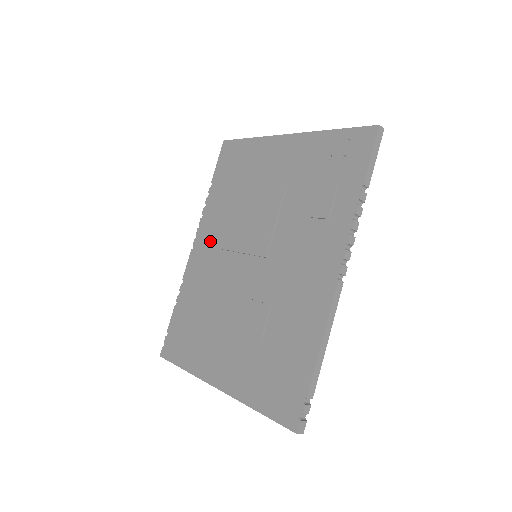
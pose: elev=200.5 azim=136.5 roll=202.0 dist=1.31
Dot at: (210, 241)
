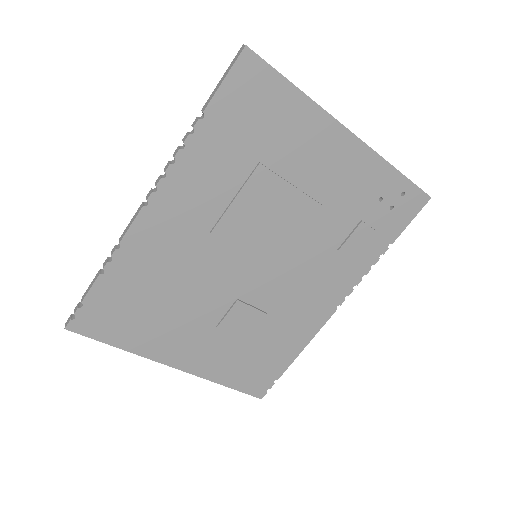
Dot at: (188, 211)
